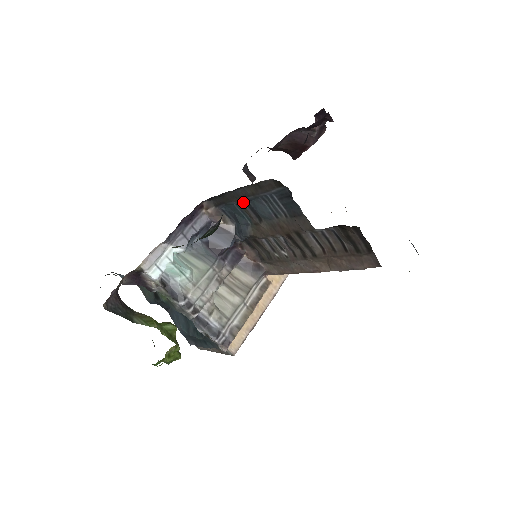
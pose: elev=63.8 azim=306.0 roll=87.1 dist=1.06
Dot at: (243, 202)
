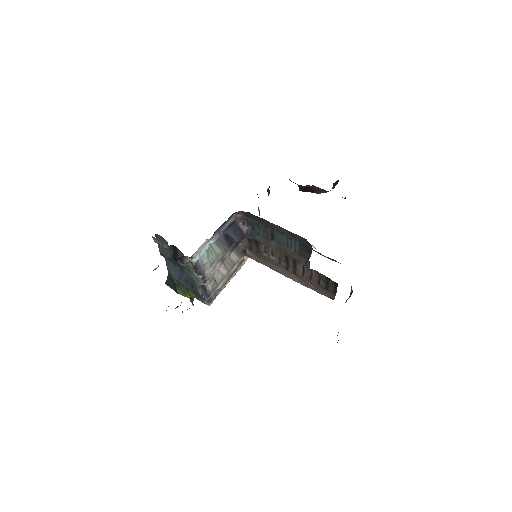
Dot at: (270, 228)
